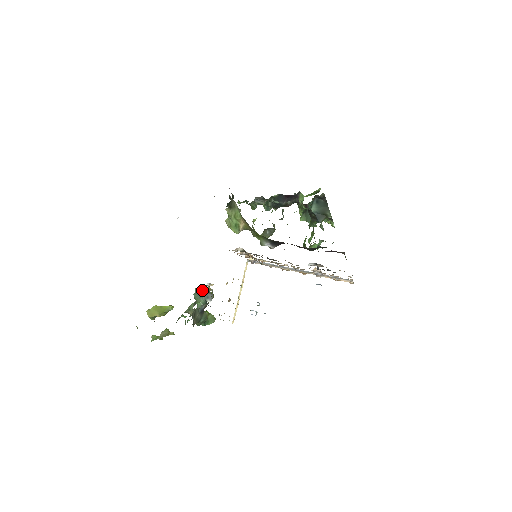
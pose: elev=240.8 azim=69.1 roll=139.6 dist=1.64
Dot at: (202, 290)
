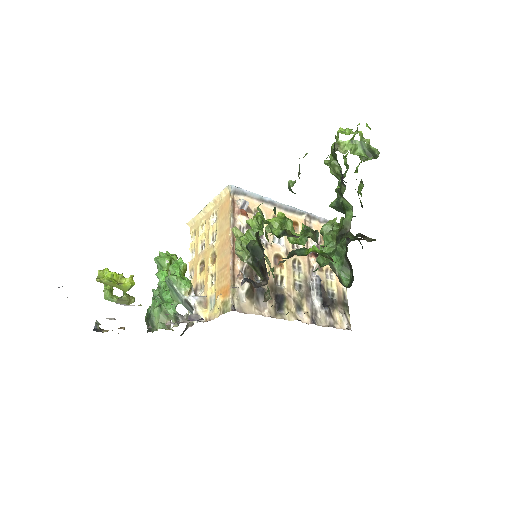
Dot at: (183, 297)
